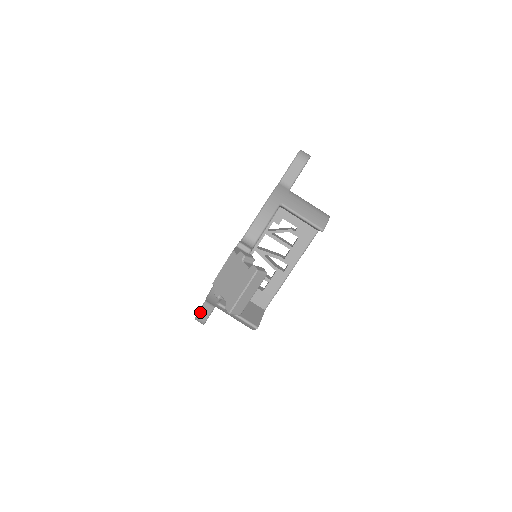
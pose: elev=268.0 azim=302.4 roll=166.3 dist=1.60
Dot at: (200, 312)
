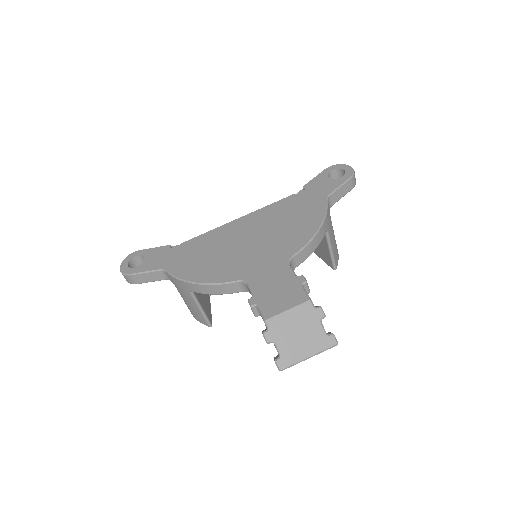
Dot at: (142, 274)
